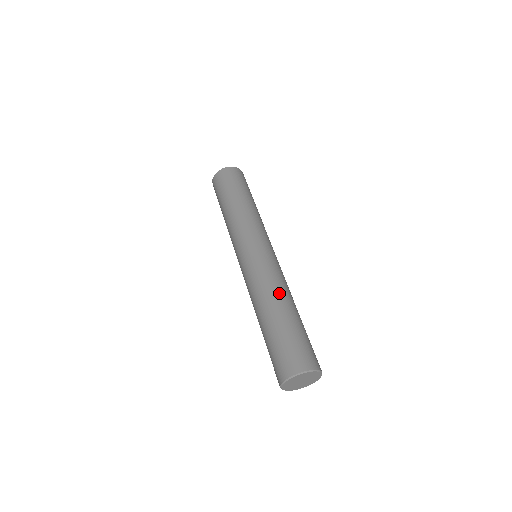
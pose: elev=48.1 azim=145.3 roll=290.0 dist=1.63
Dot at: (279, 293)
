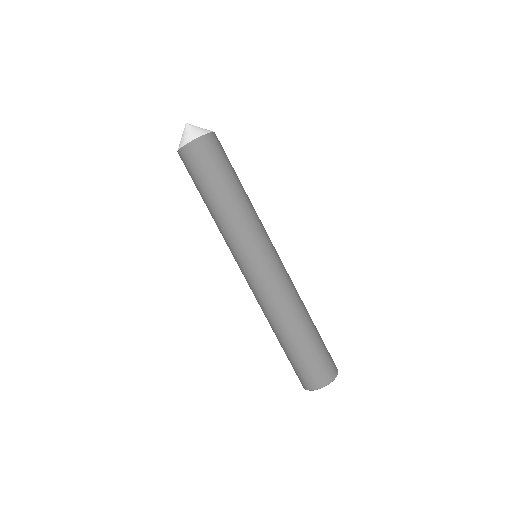
Dot at: (295, 311)
